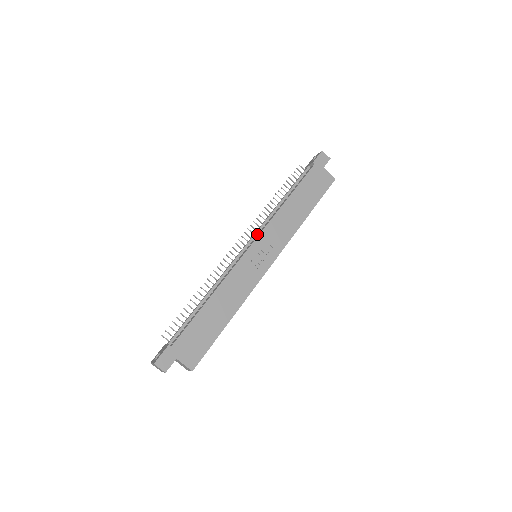
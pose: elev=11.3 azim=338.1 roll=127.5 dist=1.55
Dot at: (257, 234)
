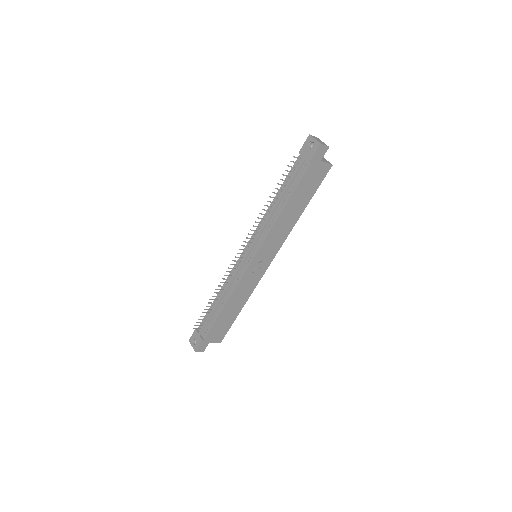
Dot at: (256, 243)
